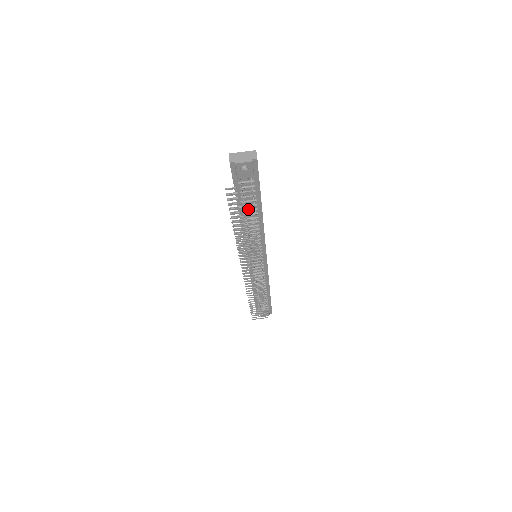
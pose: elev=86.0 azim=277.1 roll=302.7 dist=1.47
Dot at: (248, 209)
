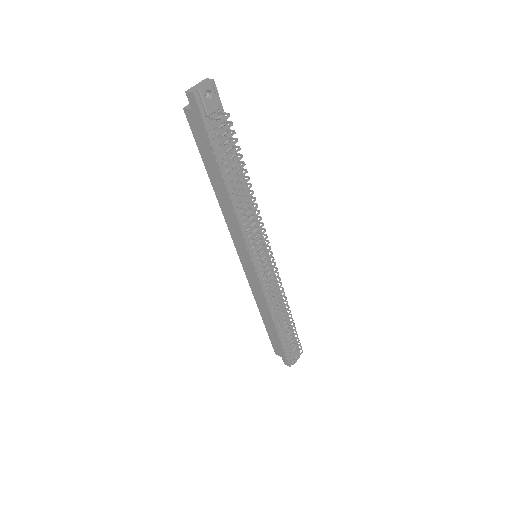
Dot at: occluded
